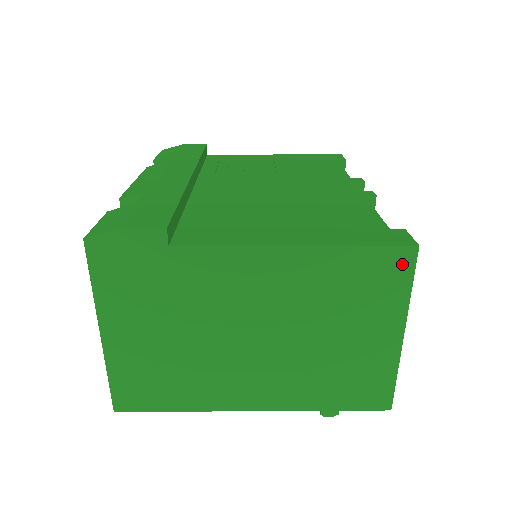
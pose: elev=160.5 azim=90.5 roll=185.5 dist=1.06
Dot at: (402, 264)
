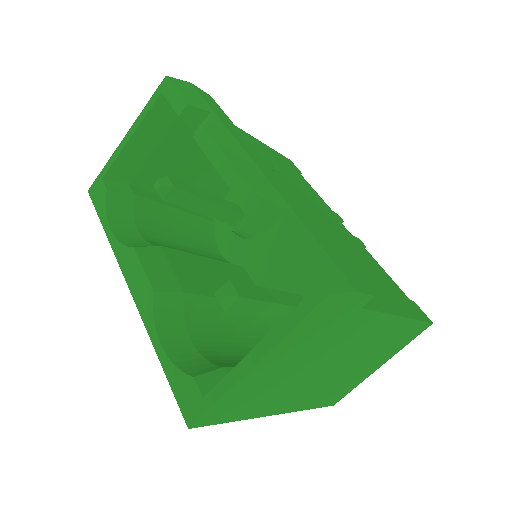
Dot at: (420, 331)
